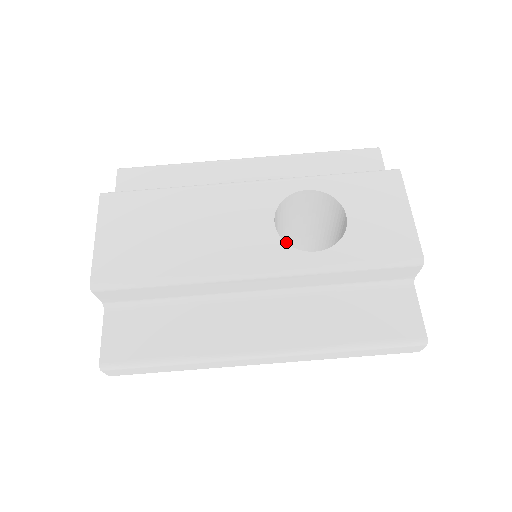
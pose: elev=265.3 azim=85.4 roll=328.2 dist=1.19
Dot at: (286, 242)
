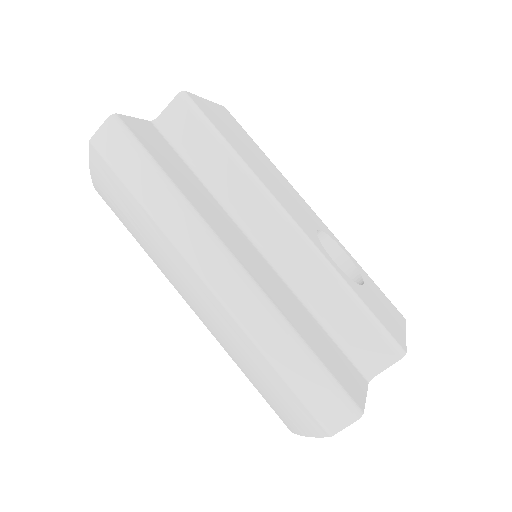
Dot at: occluded
